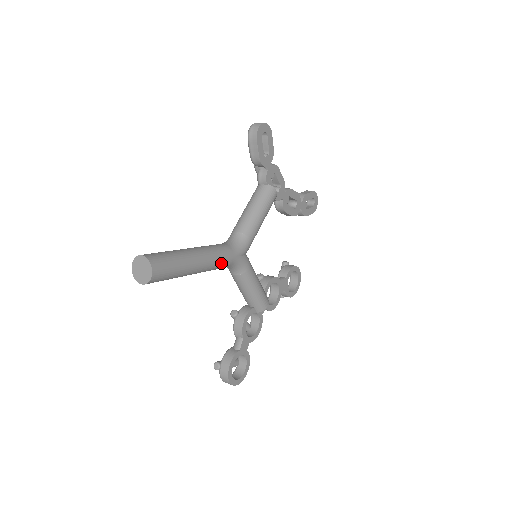
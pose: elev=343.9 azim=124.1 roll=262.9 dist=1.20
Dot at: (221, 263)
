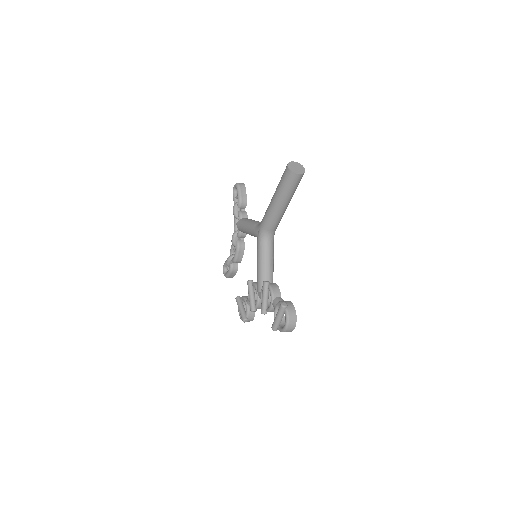
Dot at: (281, 218)
